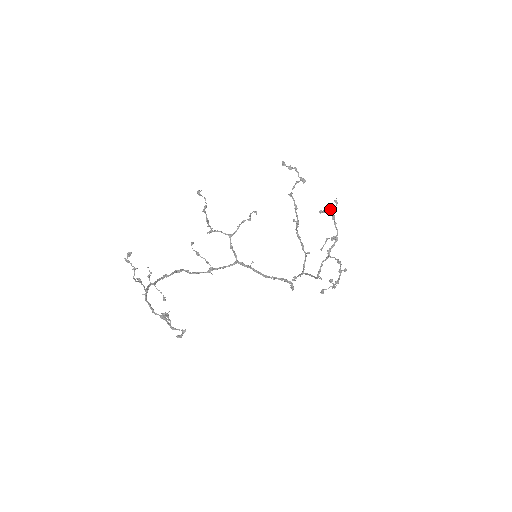
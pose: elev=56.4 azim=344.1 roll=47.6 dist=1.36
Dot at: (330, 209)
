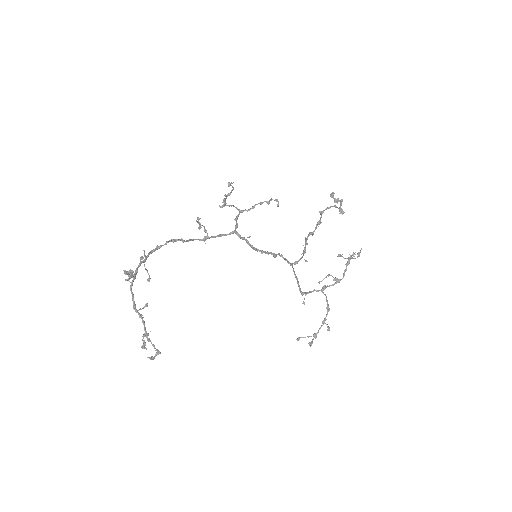
Dot at: (349, 254)
